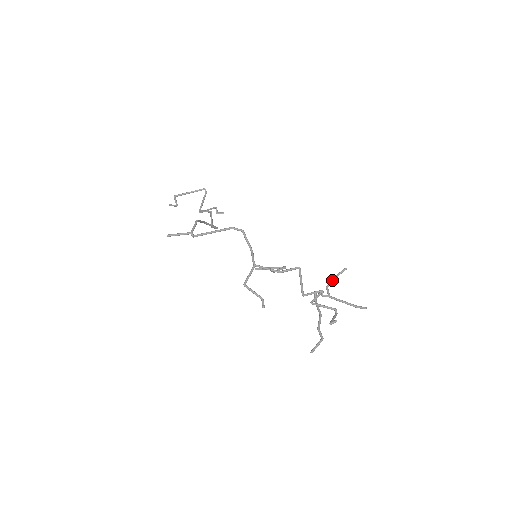
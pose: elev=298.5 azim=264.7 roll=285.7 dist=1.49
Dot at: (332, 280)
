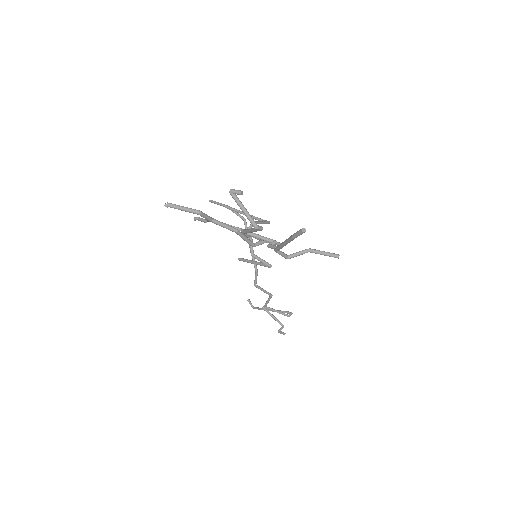
Dot at: (303, 250)
